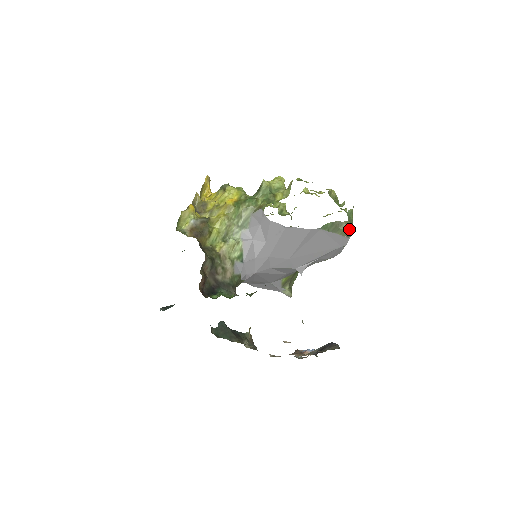
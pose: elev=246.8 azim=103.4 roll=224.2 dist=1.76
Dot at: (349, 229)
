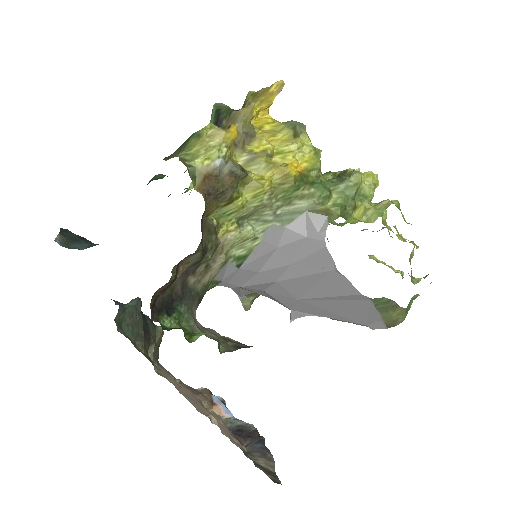
Dot at: (398, 320)
